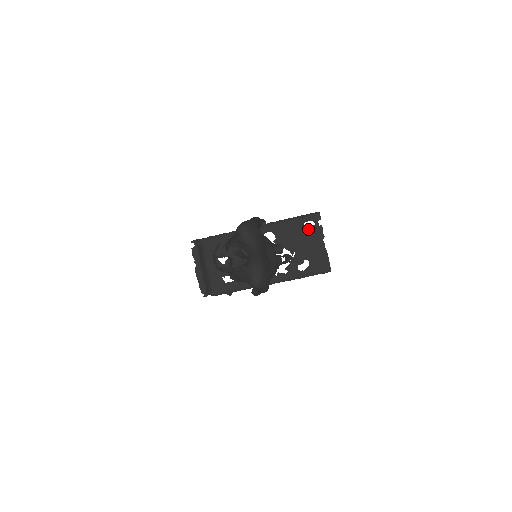
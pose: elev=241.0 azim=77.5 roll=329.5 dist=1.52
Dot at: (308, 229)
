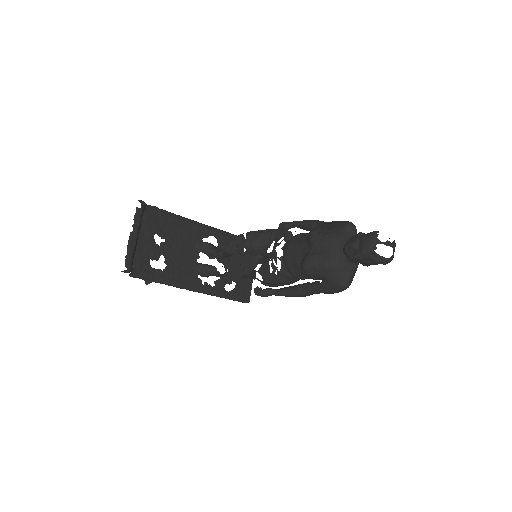
Dot at: occluded
